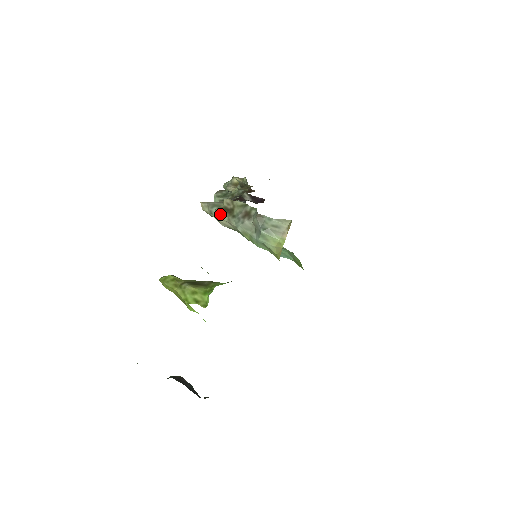
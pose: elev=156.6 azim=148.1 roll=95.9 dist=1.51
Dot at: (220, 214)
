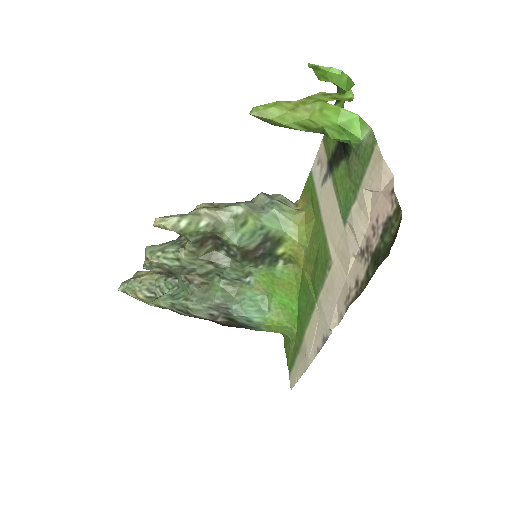
Dot at: occluded
